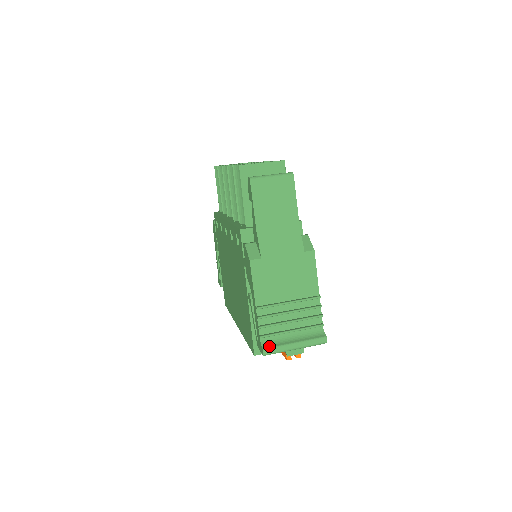
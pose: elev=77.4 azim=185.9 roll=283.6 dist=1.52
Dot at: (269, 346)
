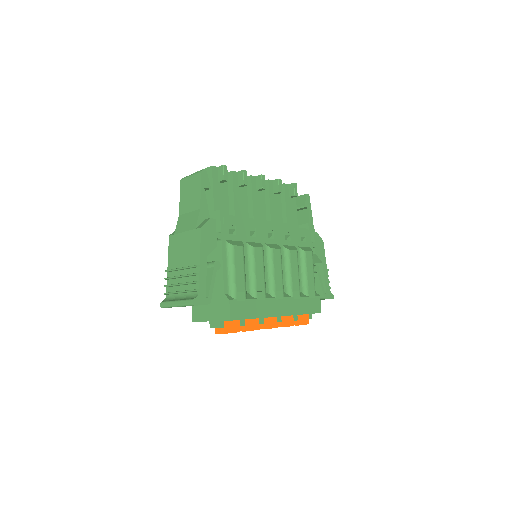
Dot at: (165, 301)
